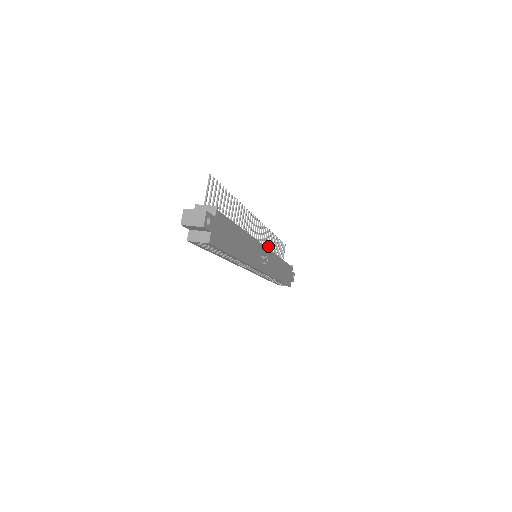
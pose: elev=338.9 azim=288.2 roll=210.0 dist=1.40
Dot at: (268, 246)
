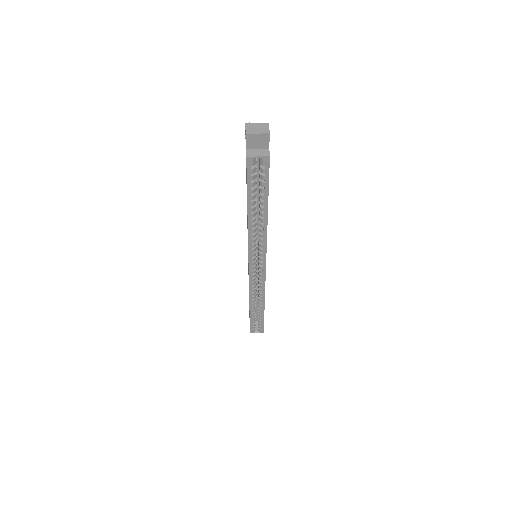
Dot at: occluded
